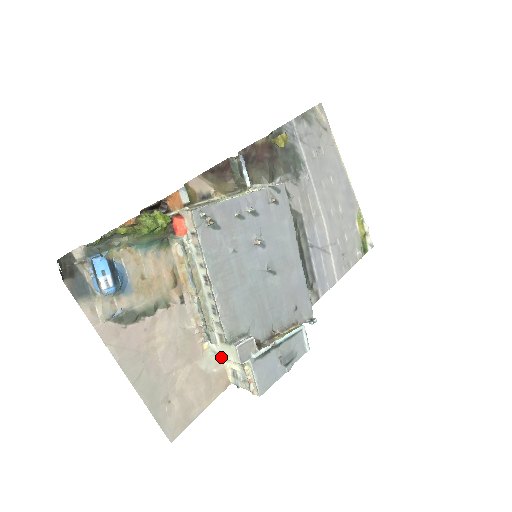
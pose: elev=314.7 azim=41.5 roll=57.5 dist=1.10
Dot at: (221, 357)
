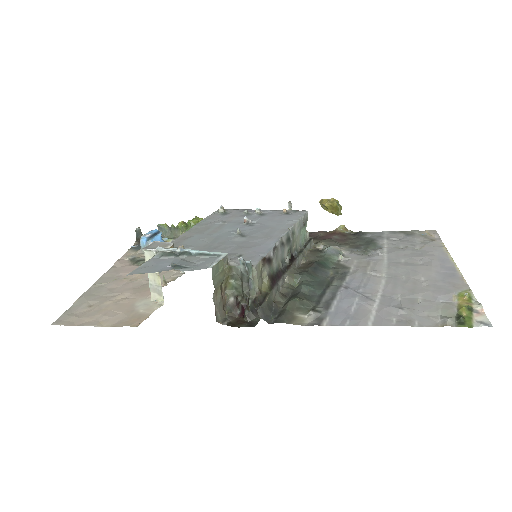
Dot at: (150, 281)
